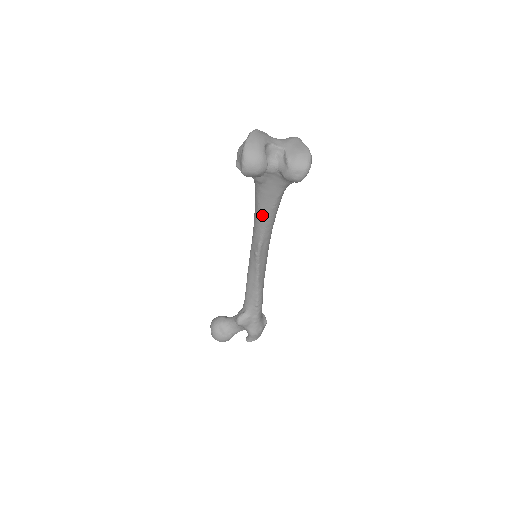
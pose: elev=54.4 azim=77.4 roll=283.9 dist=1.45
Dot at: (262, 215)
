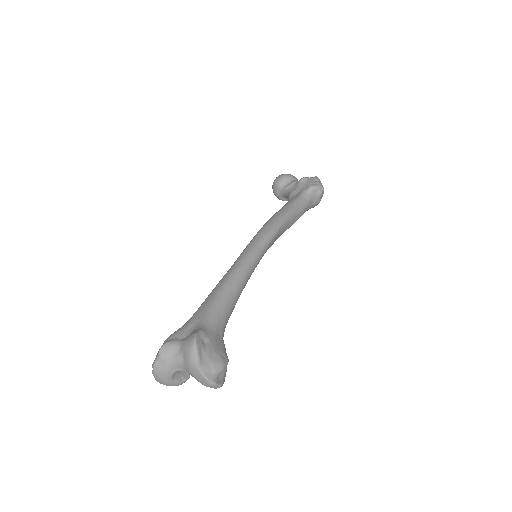
Dot at: occluded
